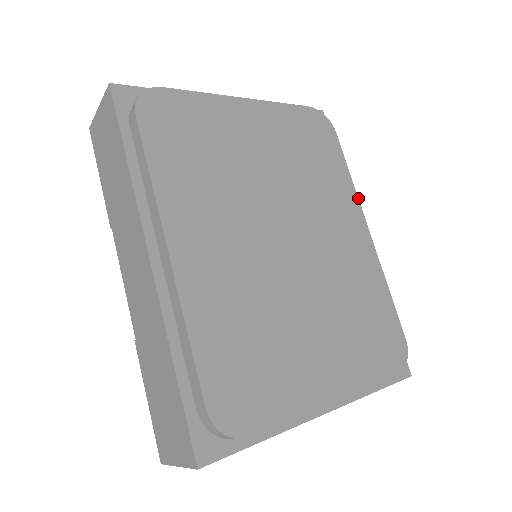
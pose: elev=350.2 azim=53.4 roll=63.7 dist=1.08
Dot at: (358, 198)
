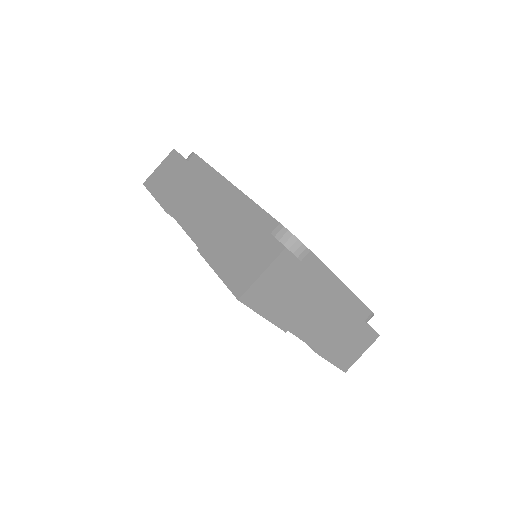
Dot at: occluded
